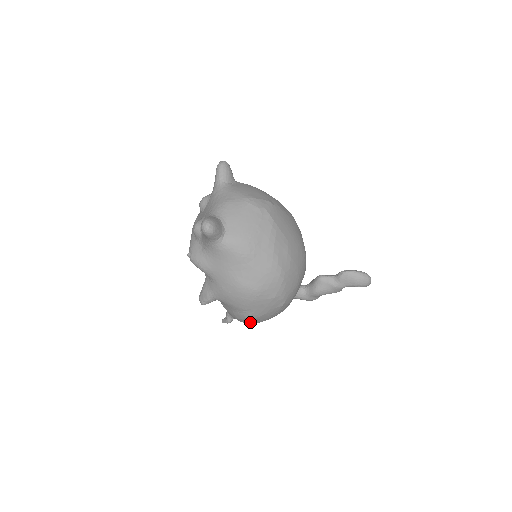
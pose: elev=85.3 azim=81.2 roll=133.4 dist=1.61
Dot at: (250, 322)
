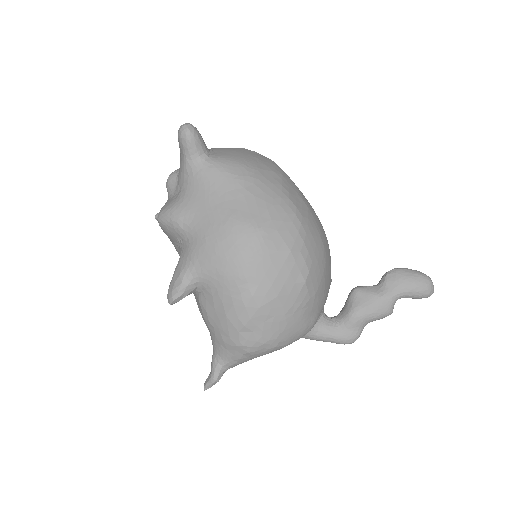
Dot at: (253, 335)
